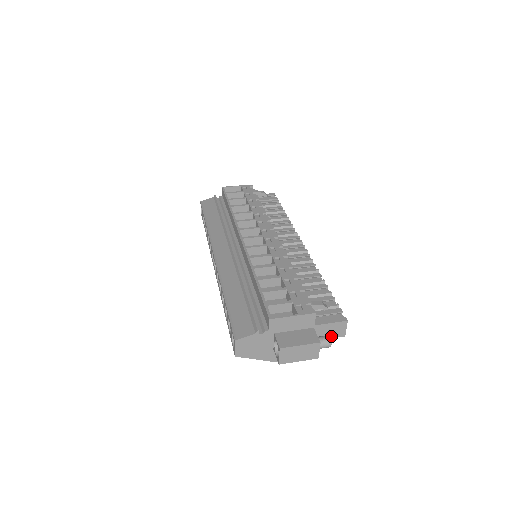
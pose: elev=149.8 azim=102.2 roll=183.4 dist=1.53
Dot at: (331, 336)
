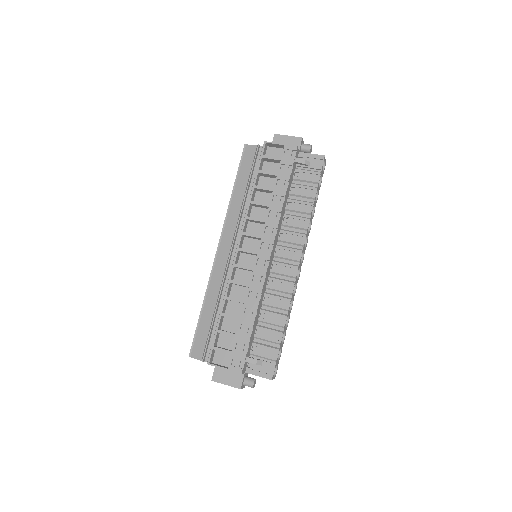
Dot at: occluded
